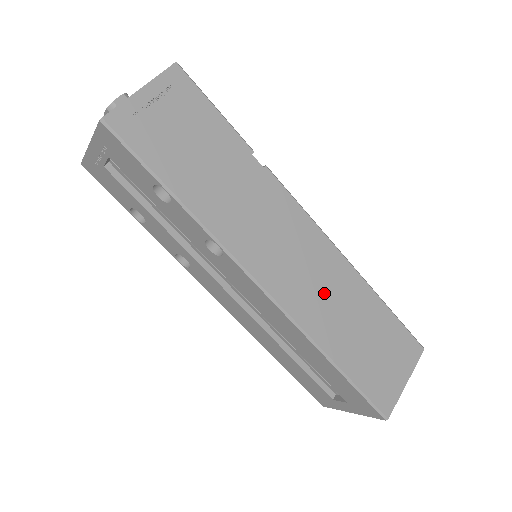
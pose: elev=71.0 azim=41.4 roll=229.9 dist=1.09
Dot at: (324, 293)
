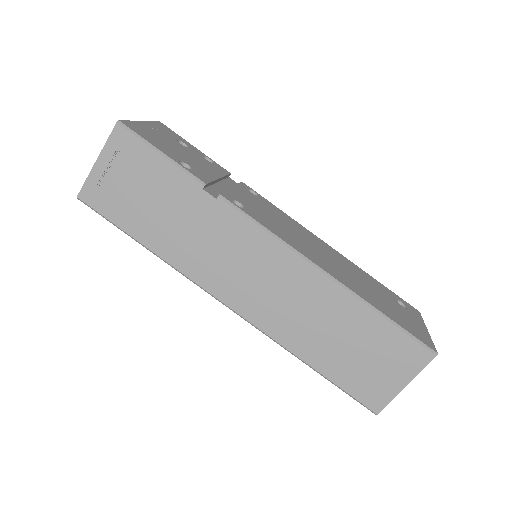
Dot at: (295, 307)
